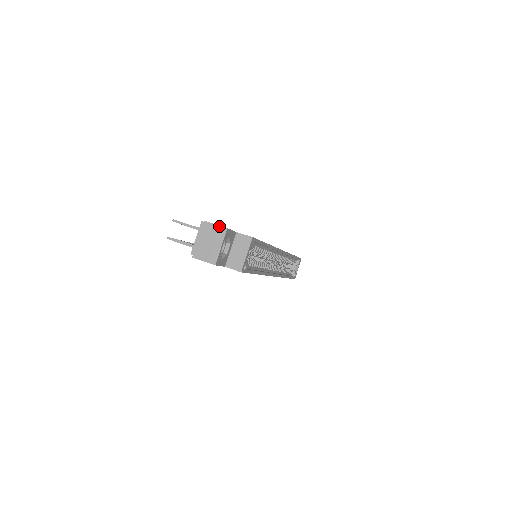
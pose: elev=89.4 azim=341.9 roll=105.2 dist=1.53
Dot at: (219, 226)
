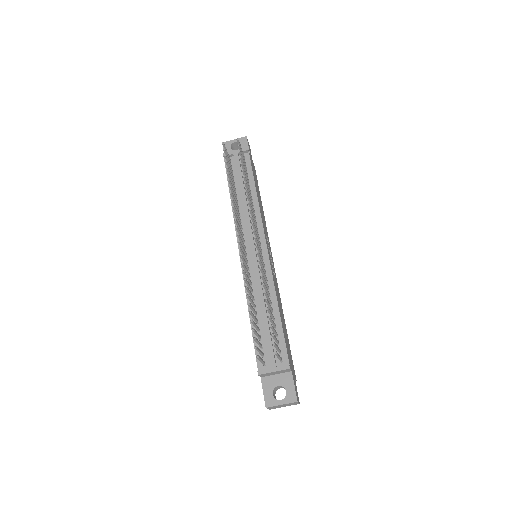
Dot at: (299, 403)
